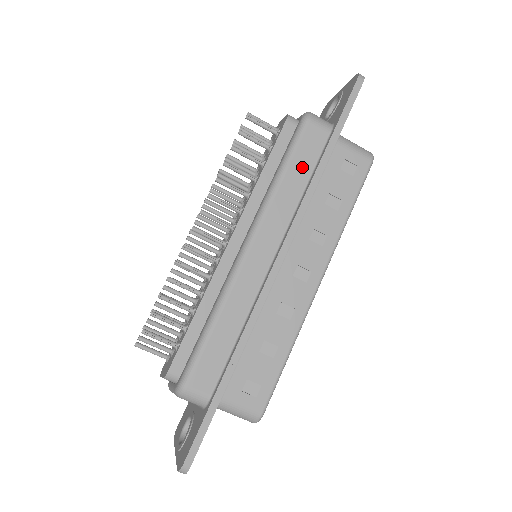
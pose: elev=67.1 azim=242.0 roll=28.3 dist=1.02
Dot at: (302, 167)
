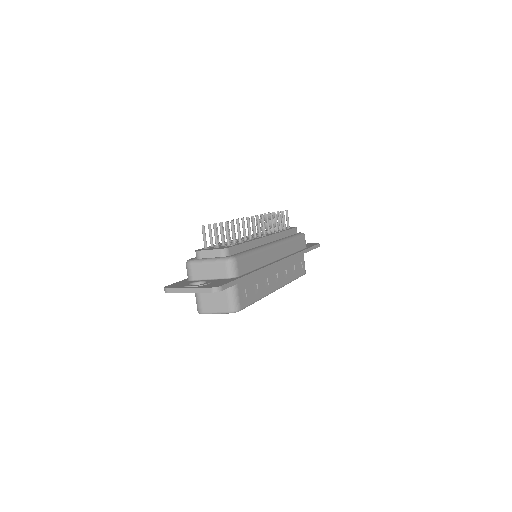
Dot at: (297, 245)
